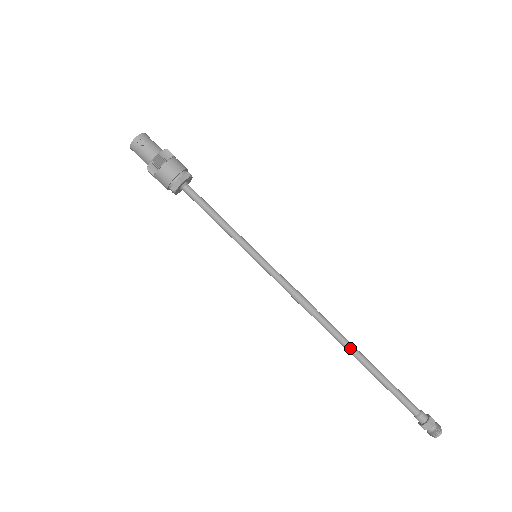
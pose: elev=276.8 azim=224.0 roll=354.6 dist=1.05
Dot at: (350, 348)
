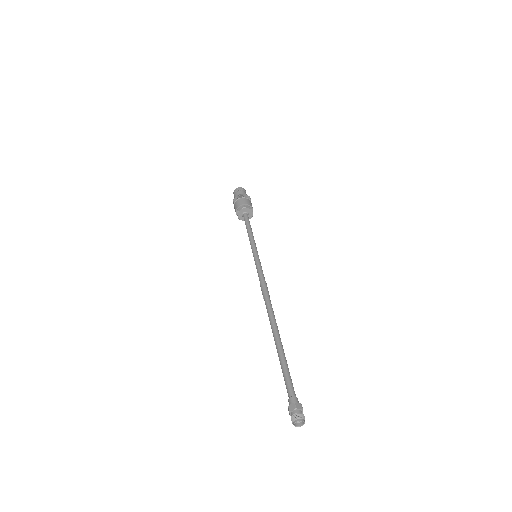
Dot at: (274, 325)
